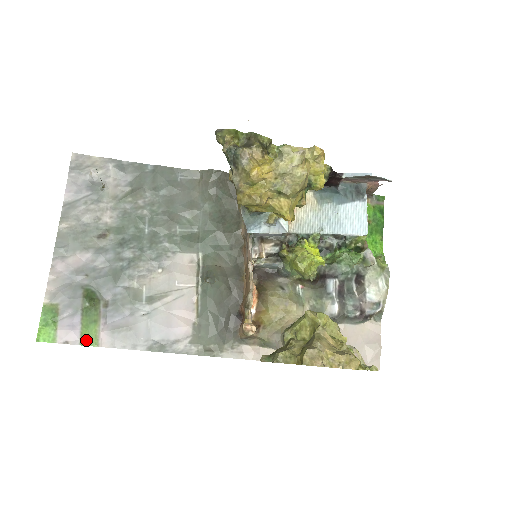
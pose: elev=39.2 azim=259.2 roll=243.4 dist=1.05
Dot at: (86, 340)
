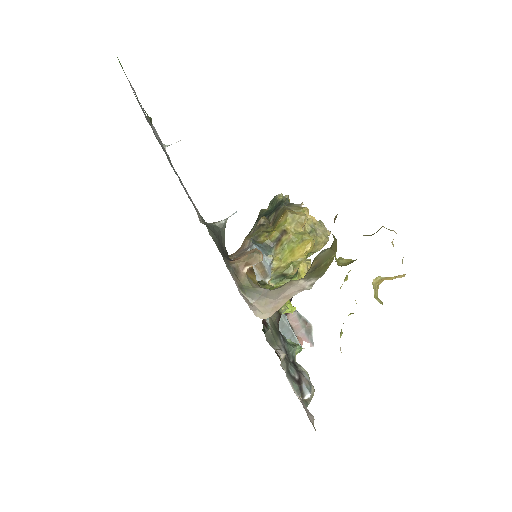
Dot at: occluded
